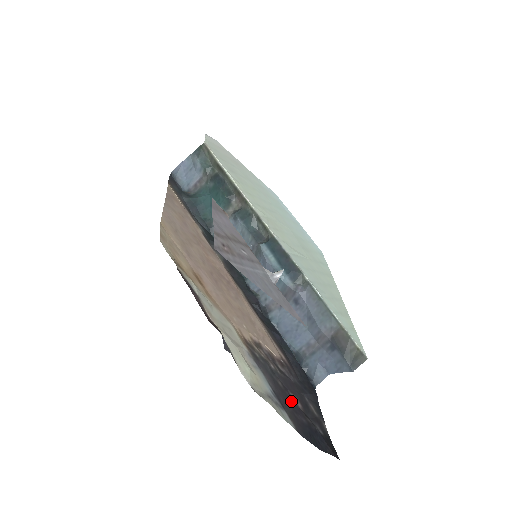
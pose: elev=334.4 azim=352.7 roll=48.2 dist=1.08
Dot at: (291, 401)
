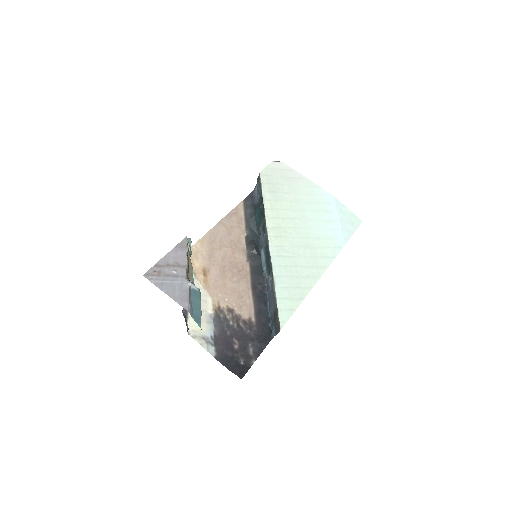
Dot at: (229, 343)
